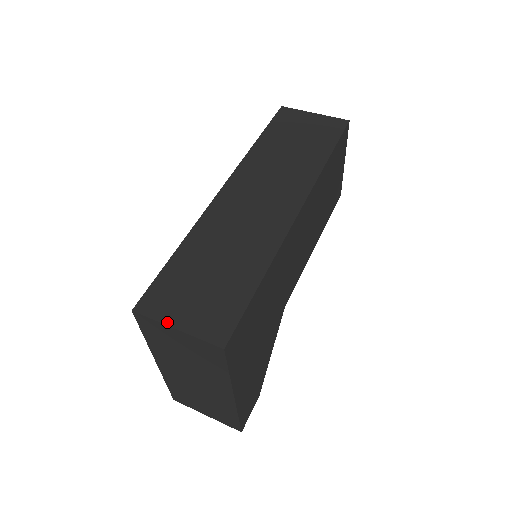
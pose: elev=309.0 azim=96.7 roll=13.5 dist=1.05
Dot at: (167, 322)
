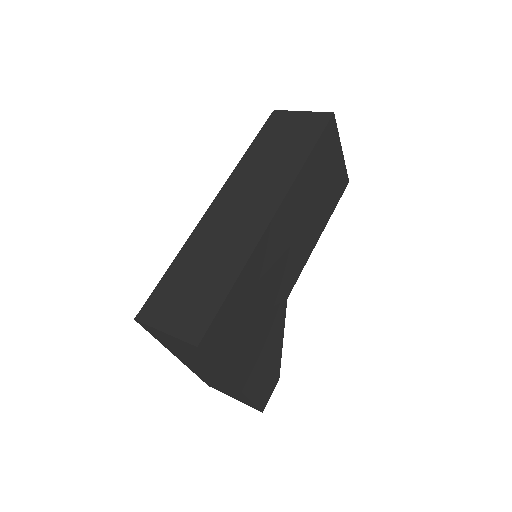
Dot at: (158, 327)
